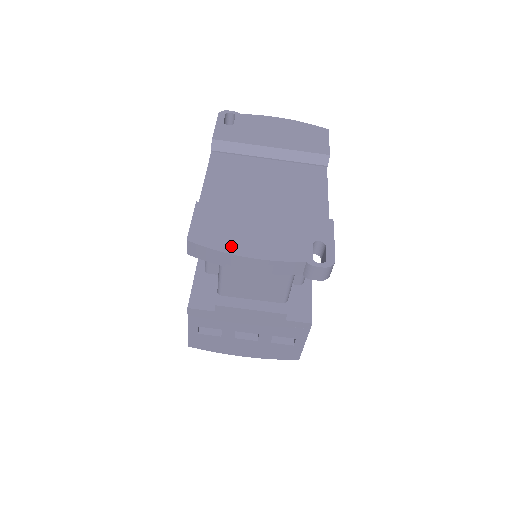
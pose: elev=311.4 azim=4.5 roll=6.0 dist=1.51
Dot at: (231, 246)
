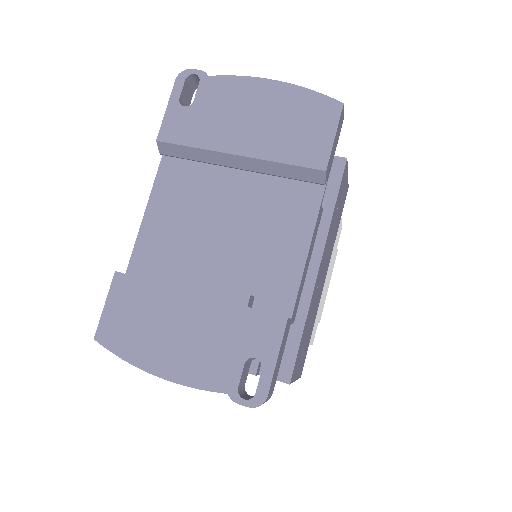
Dot at: (141, 355)
